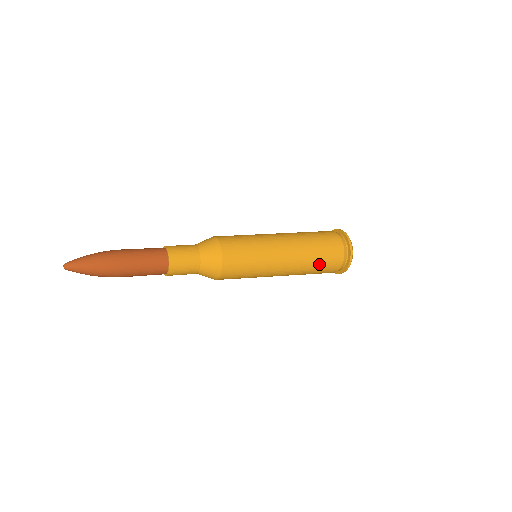
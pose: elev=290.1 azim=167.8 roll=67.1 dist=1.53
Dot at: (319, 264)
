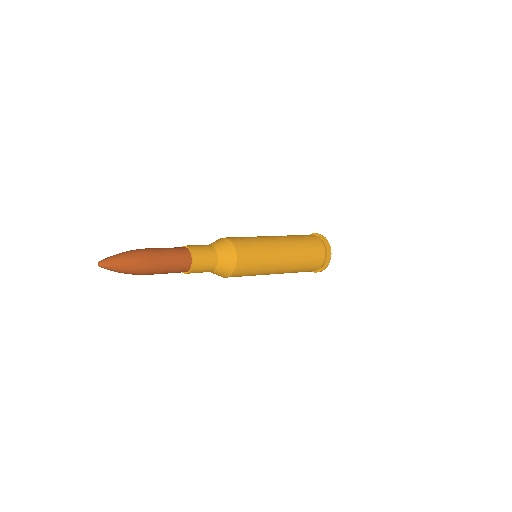
Dot at: (308, 248)
